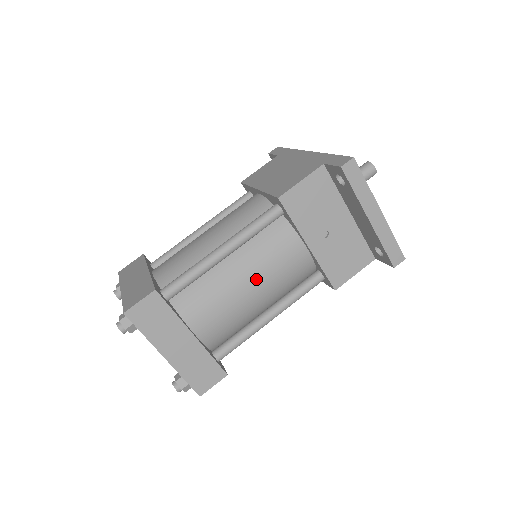
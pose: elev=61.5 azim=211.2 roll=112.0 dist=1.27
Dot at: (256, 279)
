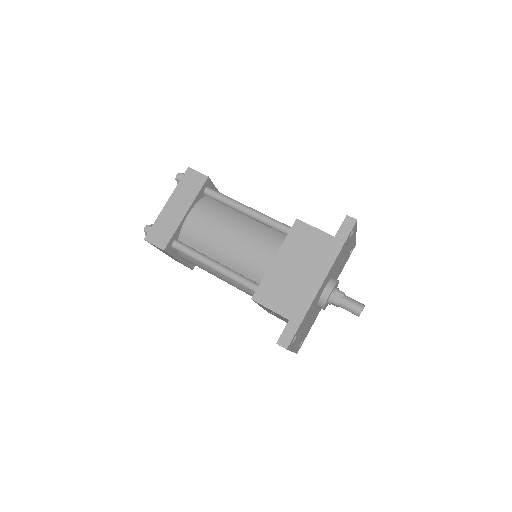
Dot at: occluded
